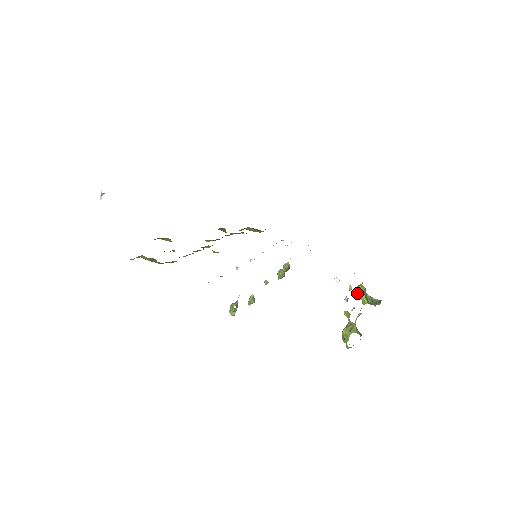
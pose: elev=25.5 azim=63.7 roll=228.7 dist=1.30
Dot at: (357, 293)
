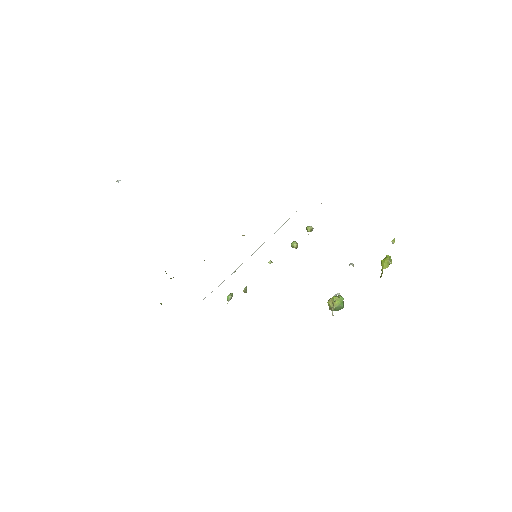
Dot at: (382, 264)
